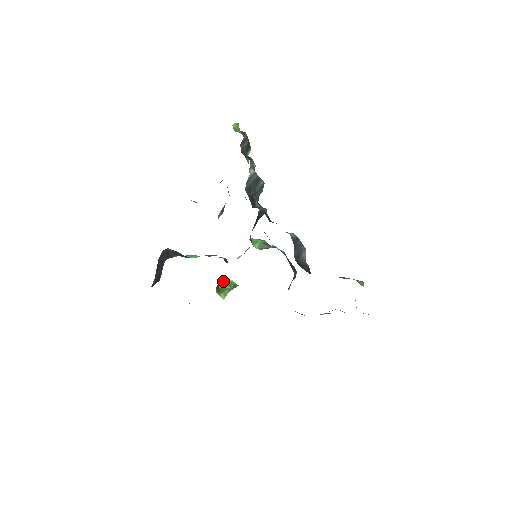
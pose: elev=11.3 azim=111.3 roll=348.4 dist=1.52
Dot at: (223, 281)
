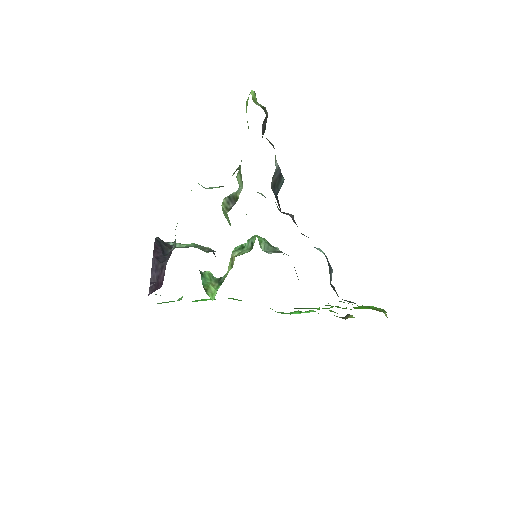
Dot at: (202, 273)
